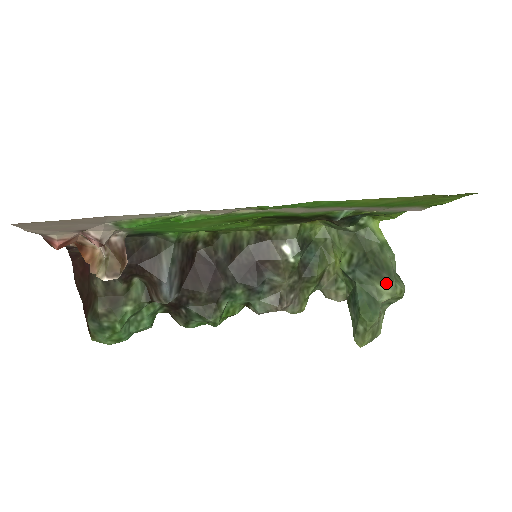
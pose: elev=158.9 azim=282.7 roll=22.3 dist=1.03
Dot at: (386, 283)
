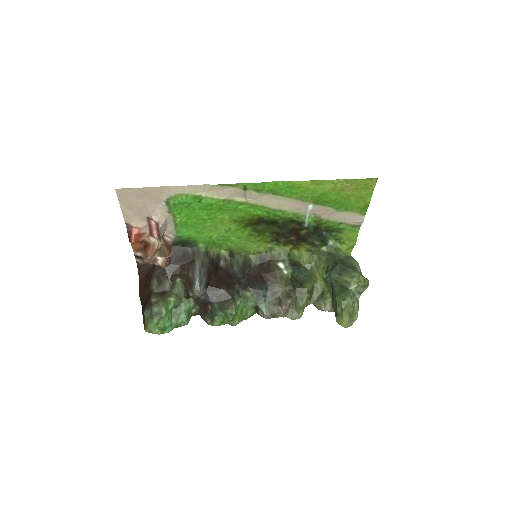
Dot at: (352, 275)
